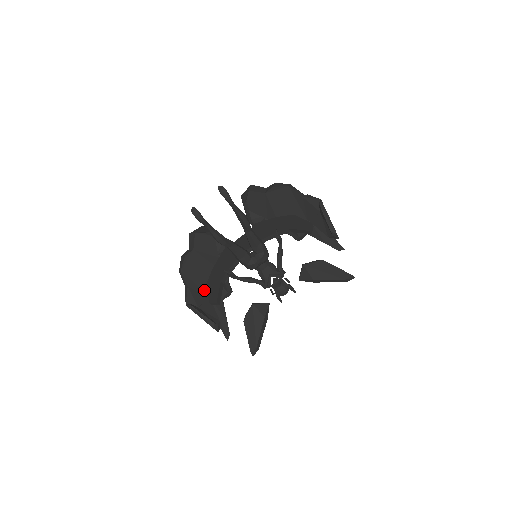
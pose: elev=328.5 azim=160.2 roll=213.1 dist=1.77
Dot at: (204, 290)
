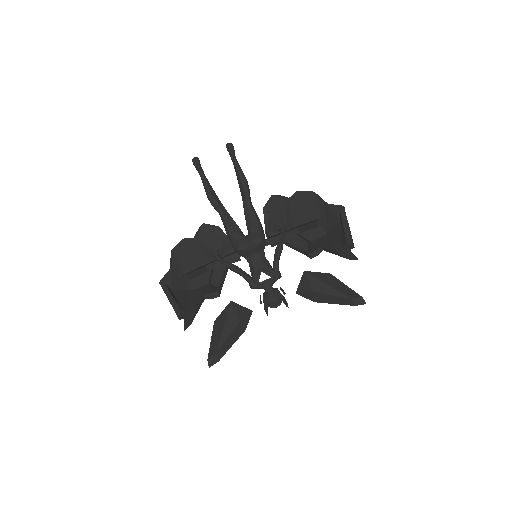
Dot at: occluded
